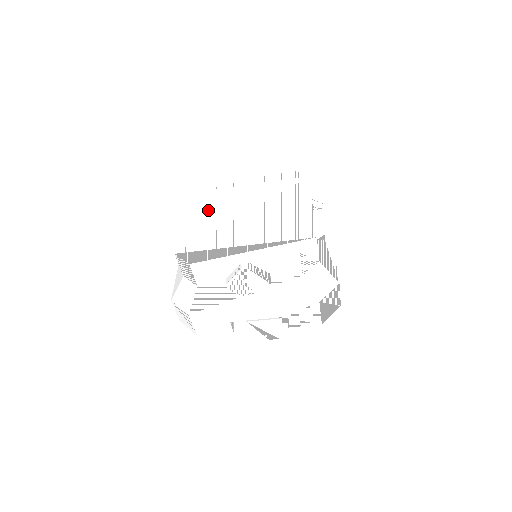
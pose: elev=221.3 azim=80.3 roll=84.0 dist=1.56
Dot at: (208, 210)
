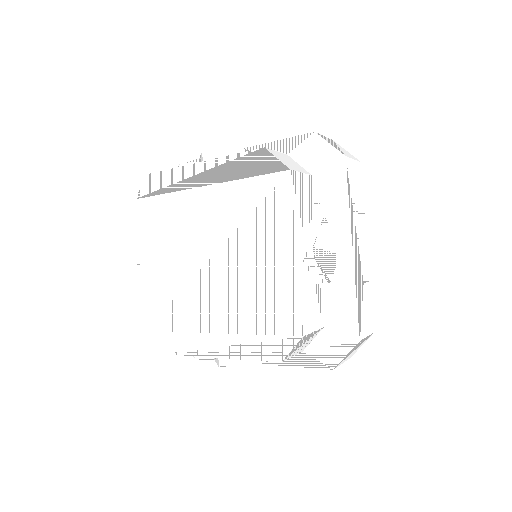
Dot at: (164, 246)
